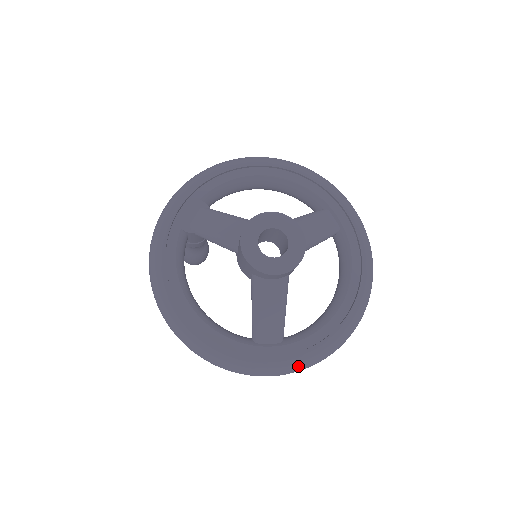
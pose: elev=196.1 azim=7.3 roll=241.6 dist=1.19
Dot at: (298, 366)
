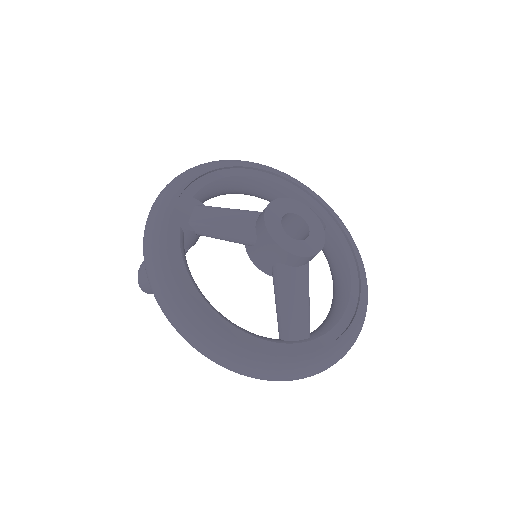
Dot at: (332, 360)
